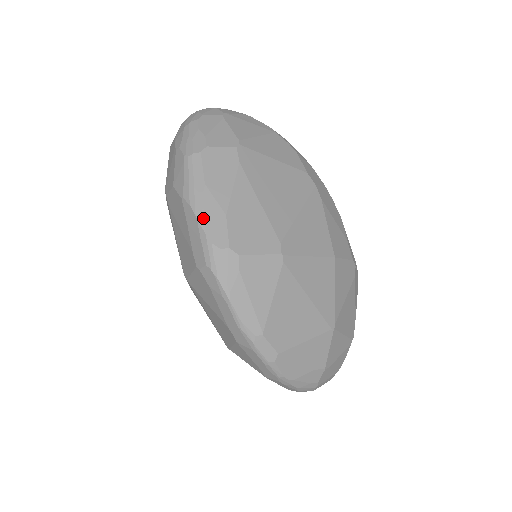
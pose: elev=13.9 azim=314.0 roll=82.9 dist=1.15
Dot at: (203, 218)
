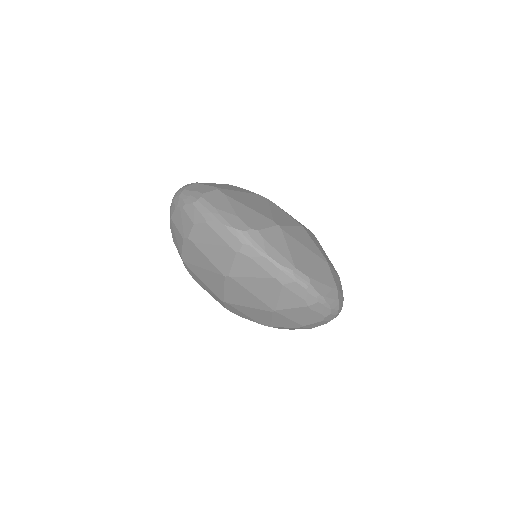
Dot at: (226, 222)
